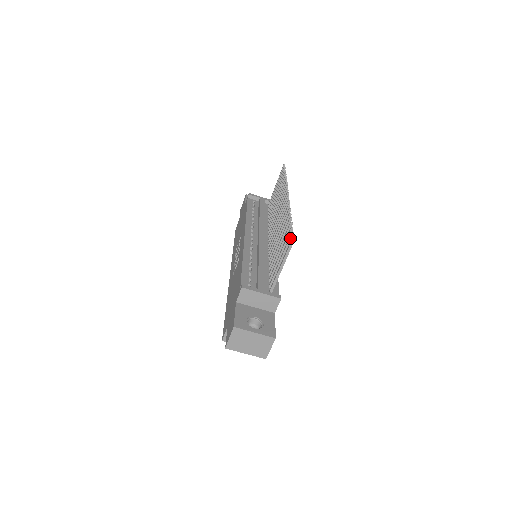
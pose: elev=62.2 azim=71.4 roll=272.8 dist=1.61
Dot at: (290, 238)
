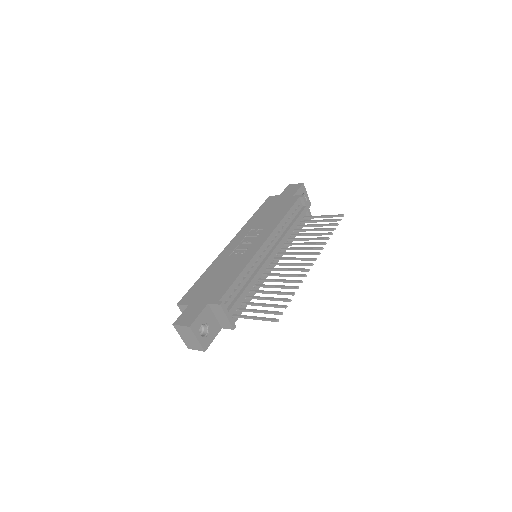
Dot at: (278, 313)
